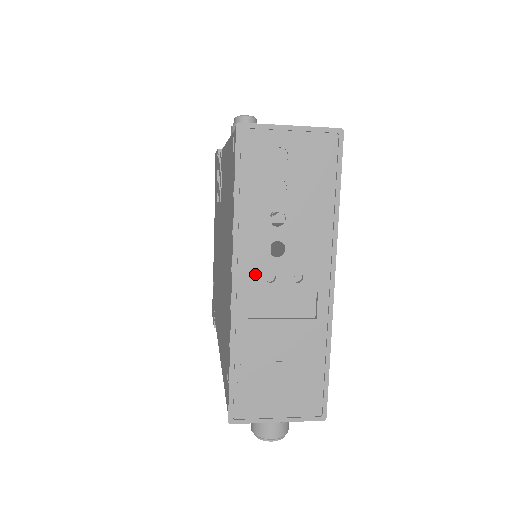
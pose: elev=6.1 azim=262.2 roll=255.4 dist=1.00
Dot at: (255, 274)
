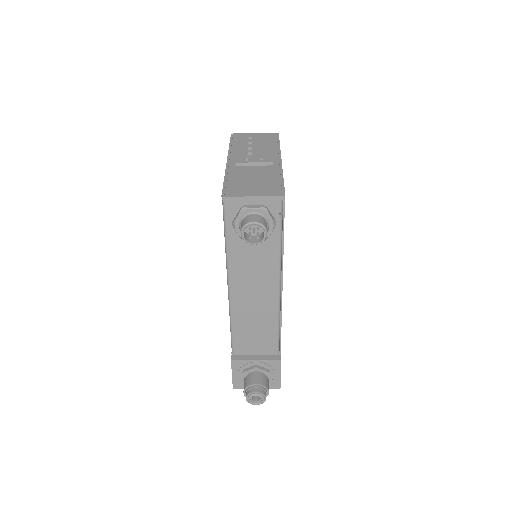
Dot at: (239, 159)
